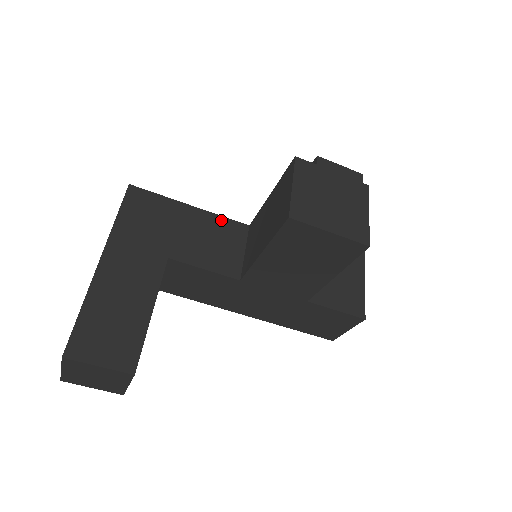
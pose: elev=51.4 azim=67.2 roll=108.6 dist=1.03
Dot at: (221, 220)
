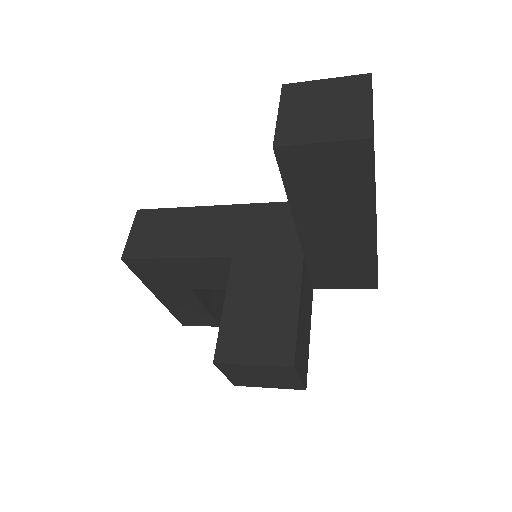
Dot at: (206, 260)
